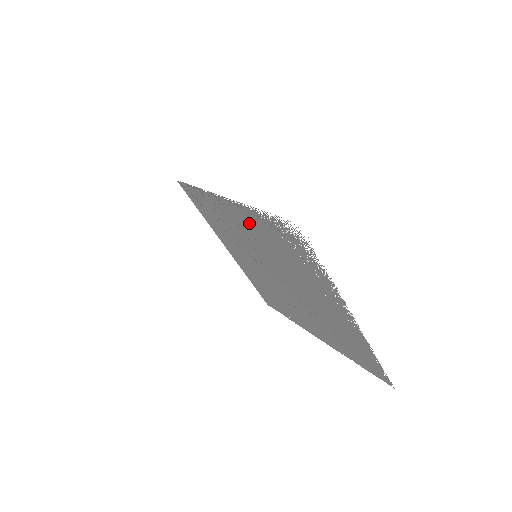
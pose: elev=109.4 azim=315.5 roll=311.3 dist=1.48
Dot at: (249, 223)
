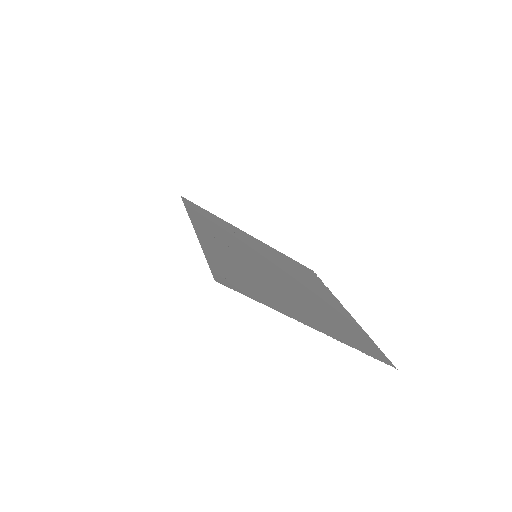
Dot at: (220, 248)
